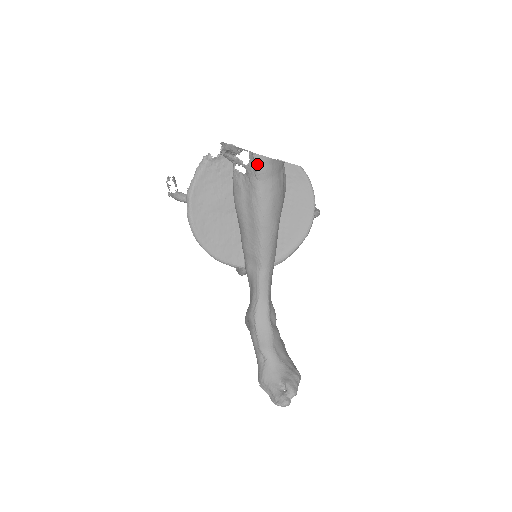
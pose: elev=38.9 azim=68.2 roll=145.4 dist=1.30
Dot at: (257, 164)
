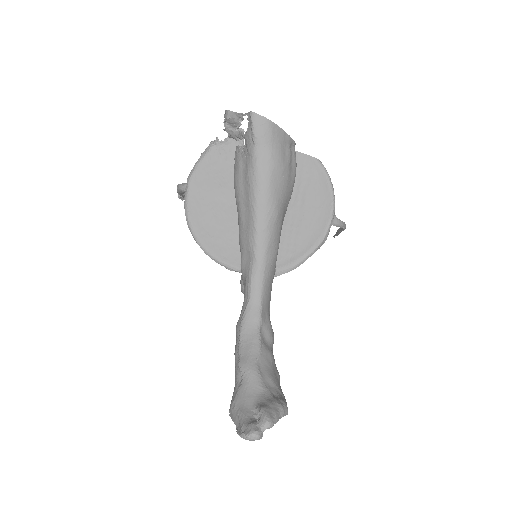
Dot at: (254, 125)
